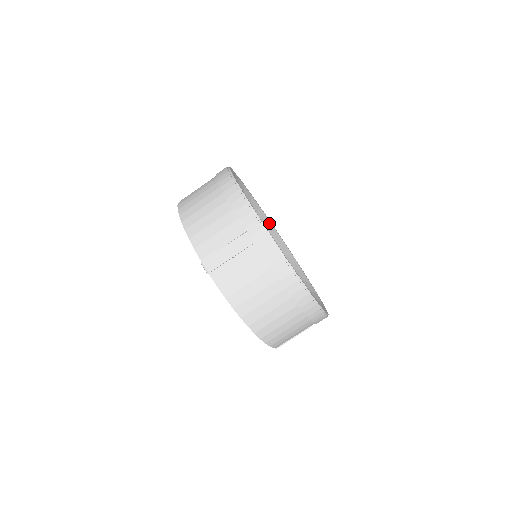
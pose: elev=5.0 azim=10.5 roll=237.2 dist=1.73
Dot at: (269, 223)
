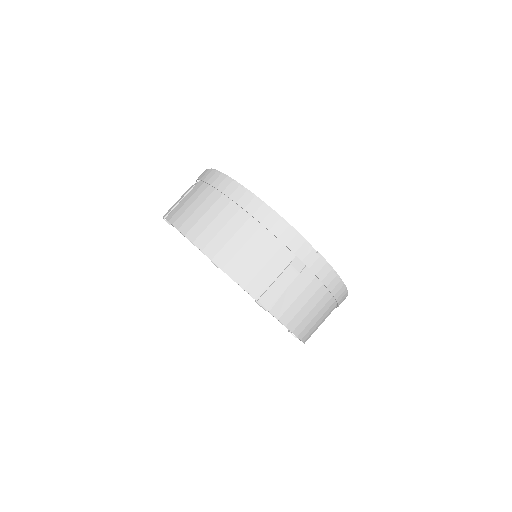
Dot at: occluded
